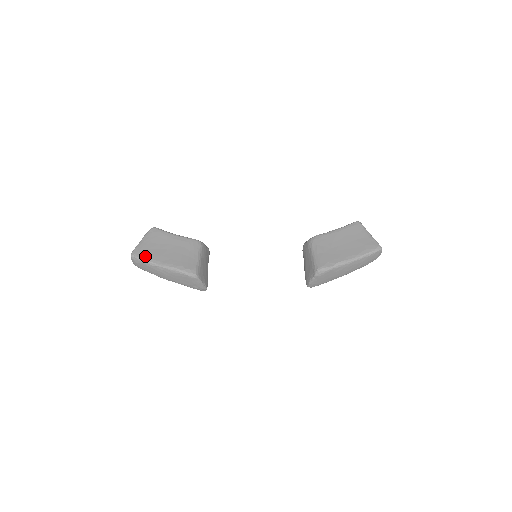
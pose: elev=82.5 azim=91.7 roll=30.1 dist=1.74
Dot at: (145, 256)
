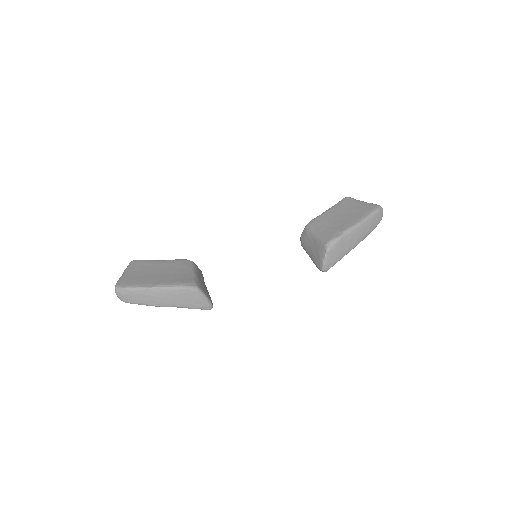
Dot at: (132, 283)
